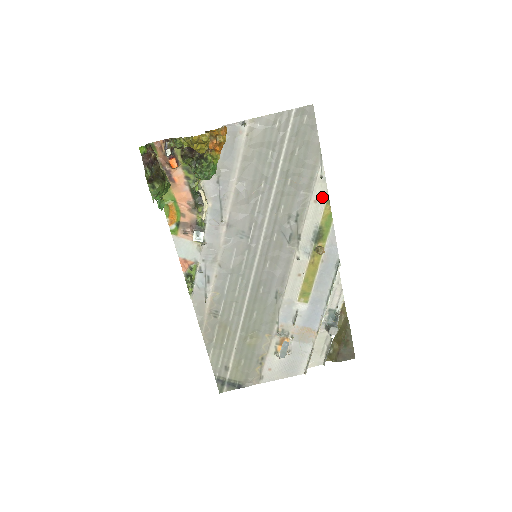
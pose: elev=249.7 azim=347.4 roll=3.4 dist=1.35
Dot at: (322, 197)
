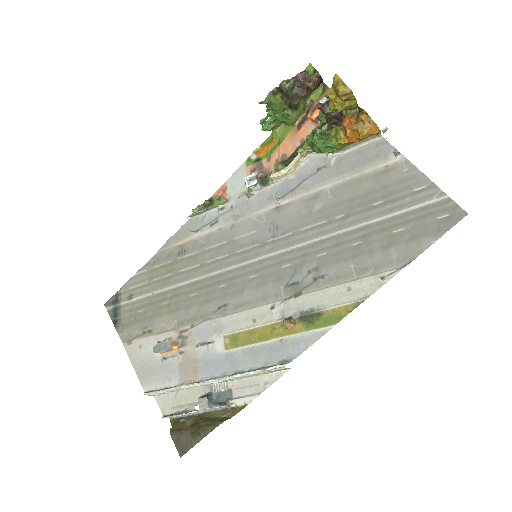
Dot at: (359, 294)
